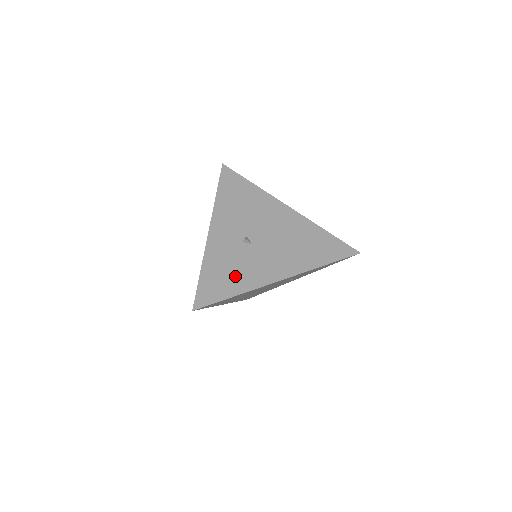
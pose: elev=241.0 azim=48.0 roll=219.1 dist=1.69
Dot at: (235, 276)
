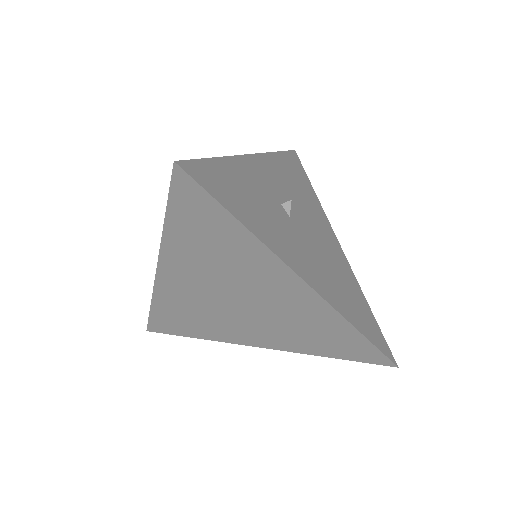
Dot at: (255, 211)
